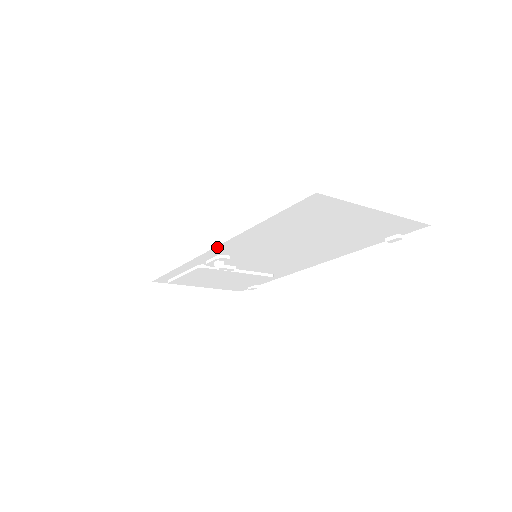
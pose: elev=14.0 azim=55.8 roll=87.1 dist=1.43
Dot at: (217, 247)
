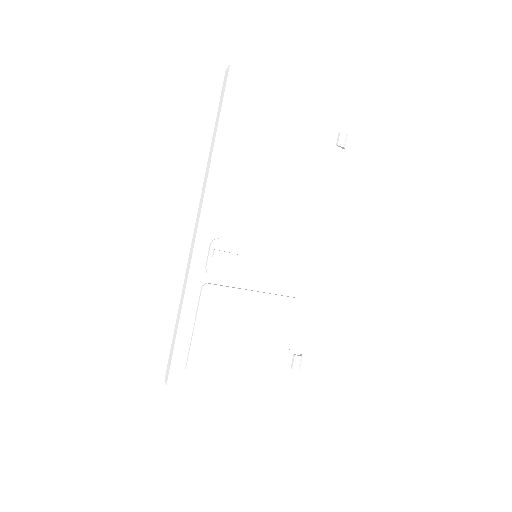
Dot at: (202, 217)
